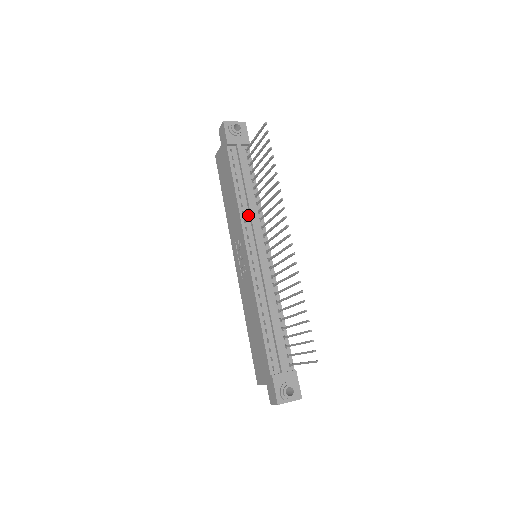
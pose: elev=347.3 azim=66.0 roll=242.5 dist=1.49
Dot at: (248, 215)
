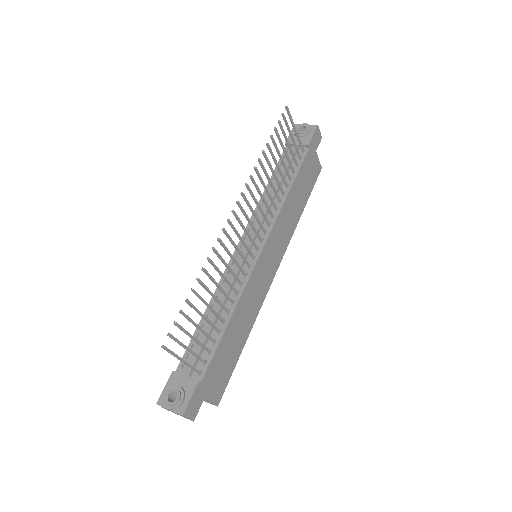
Dot at: (263, 210)
